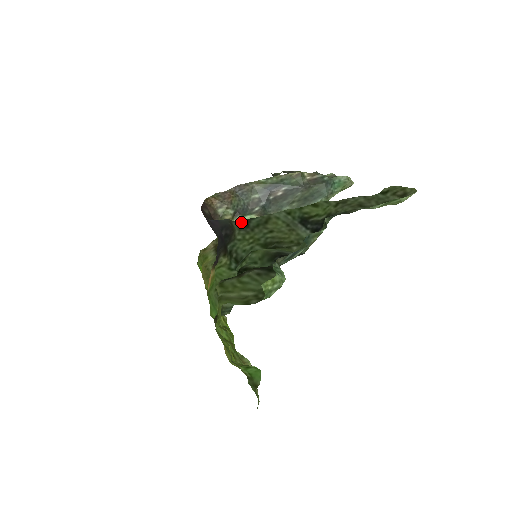
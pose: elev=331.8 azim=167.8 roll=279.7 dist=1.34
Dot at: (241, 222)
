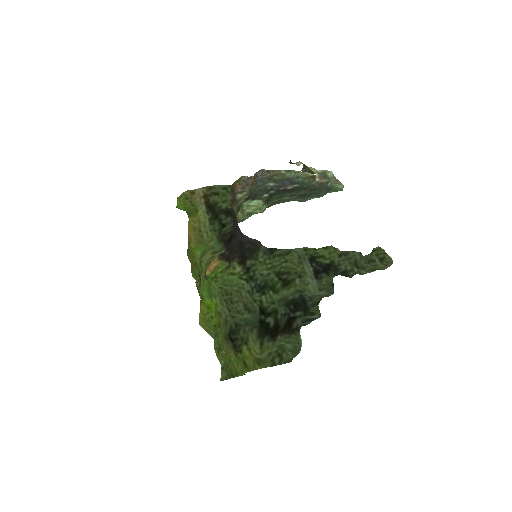
Dot at: (269, 249)
